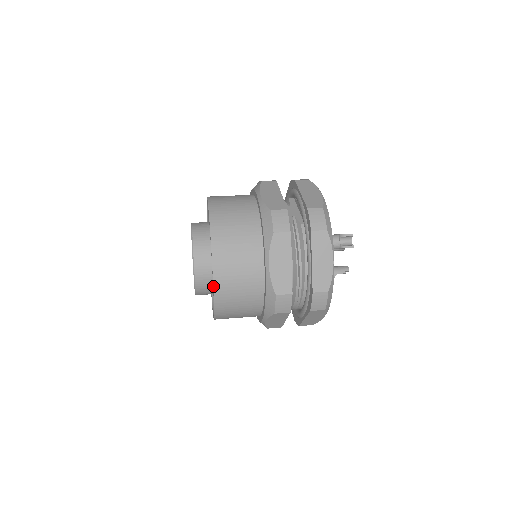
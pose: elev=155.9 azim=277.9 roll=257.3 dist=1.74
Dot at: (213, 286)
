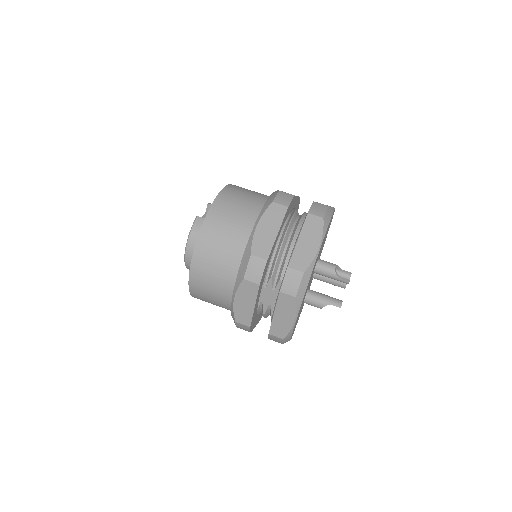
Dot at: occluded
